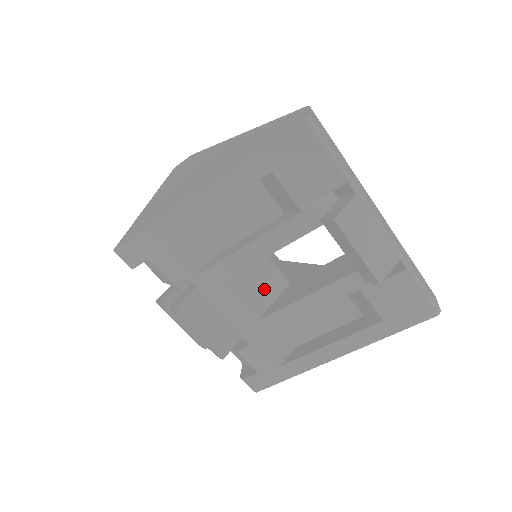
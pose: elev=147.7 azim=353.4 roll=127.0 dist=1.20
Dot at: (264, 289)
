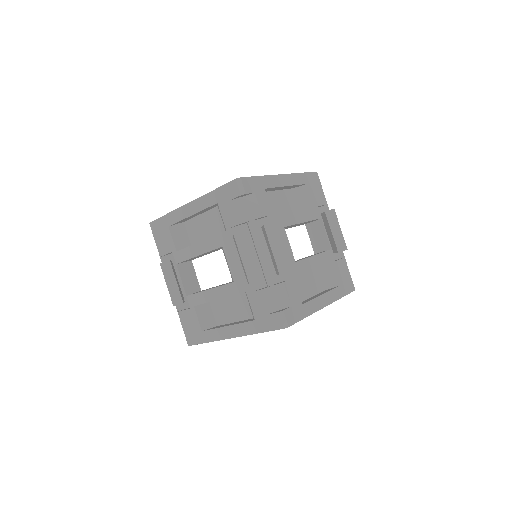
Dot at: occluded
